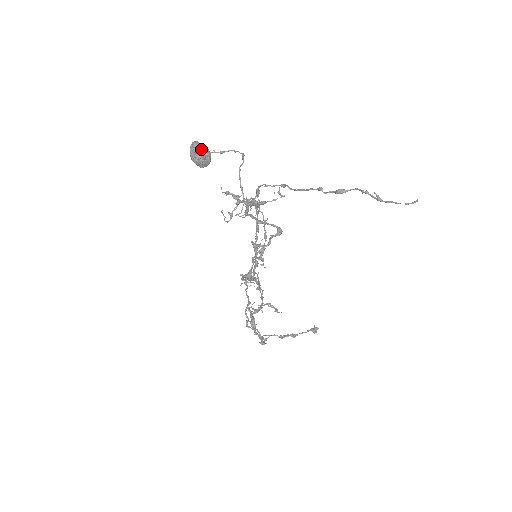
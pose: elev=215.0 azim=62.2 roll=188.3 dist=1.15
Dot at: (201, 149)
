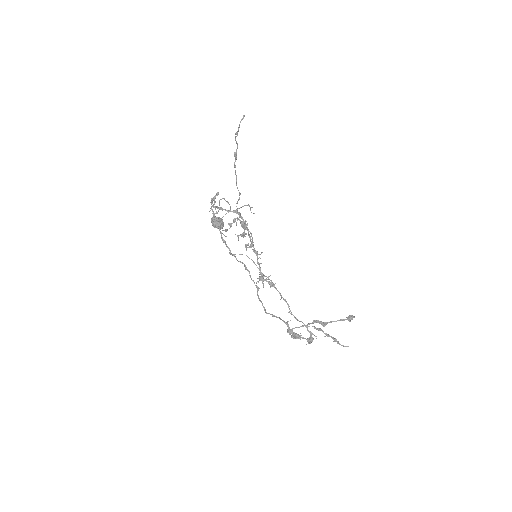
Dot at: (214, 217)
